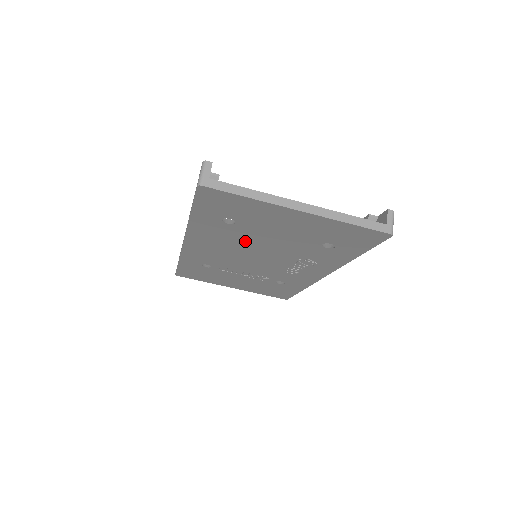
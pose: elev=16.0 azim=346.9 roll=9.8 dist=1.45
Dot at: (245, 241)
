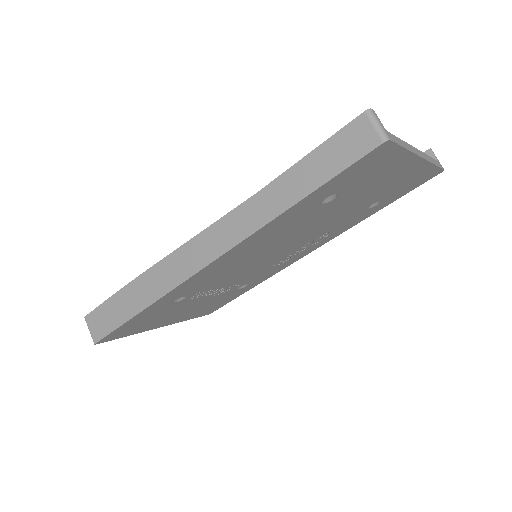
Dot at: (299, 229)
